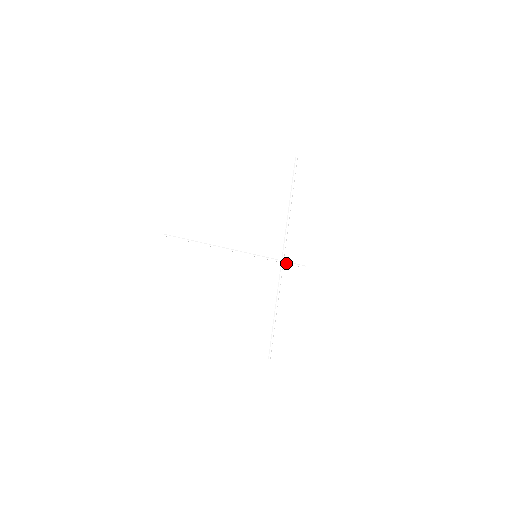
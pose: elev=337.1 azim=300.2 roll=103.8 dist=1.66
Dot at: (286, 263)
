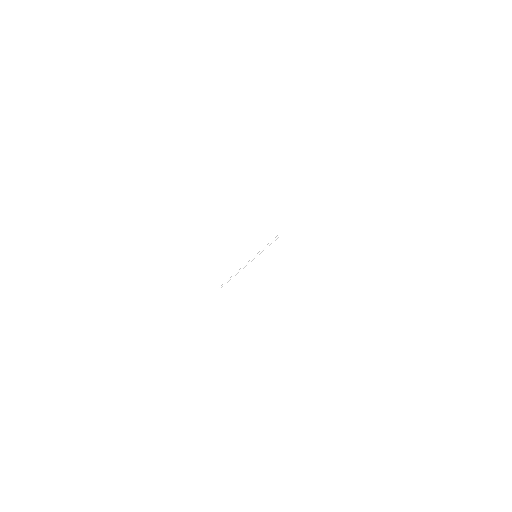
Dot at: (269, 245)
